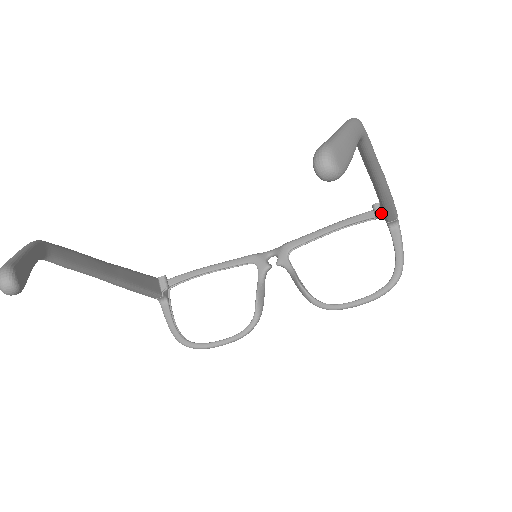
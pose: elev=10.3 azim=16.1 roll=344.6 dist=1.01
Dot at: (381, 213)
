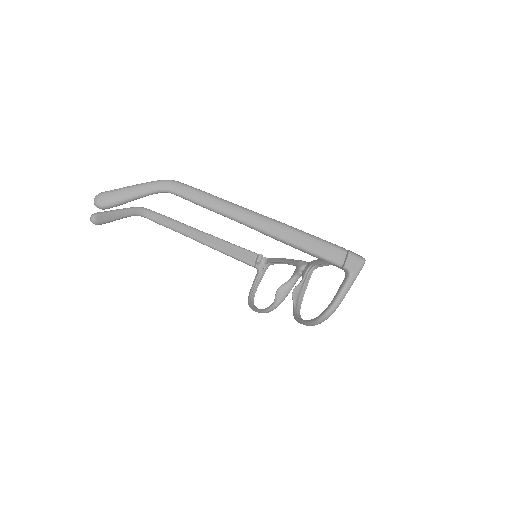
Dot at: occluded
